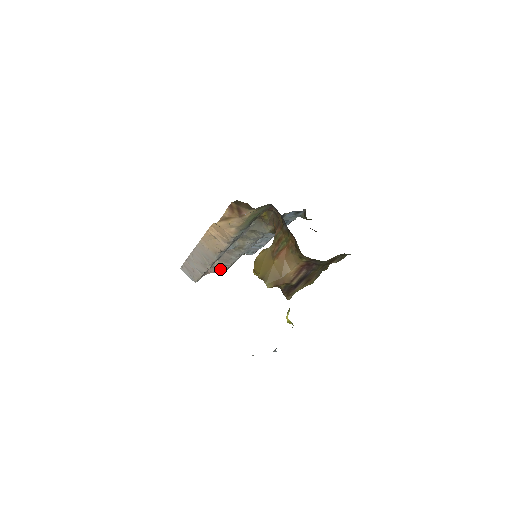
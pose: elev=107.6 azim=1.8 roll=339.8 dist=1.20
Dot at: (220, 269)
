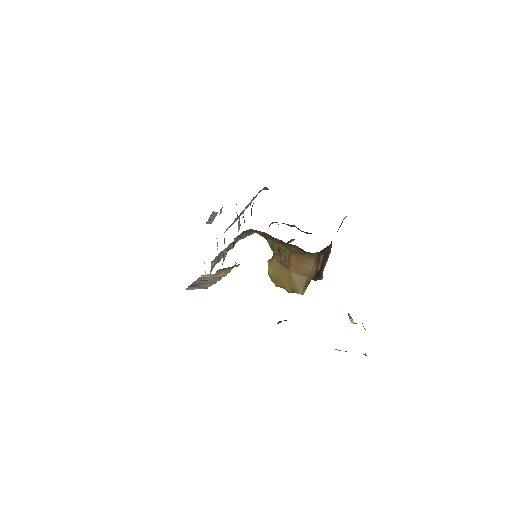
Dot at: occluded
